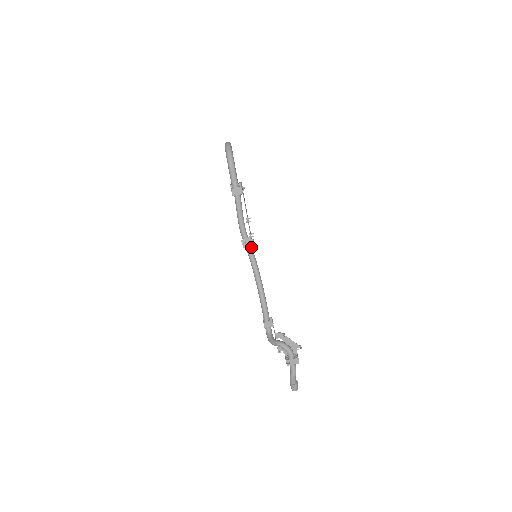
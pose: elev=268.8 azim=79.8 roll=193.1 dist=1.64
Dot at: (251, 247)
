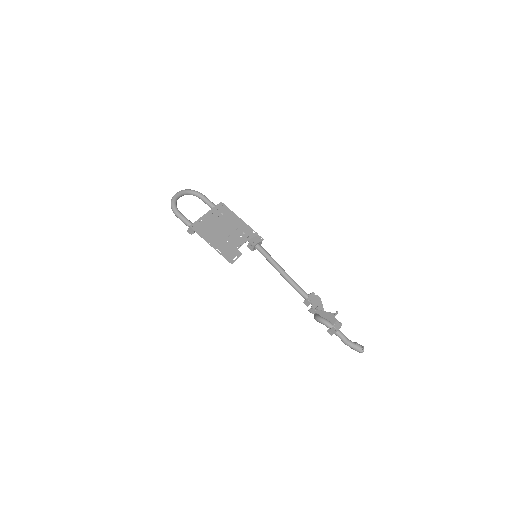
Dot at: (258, 246)
